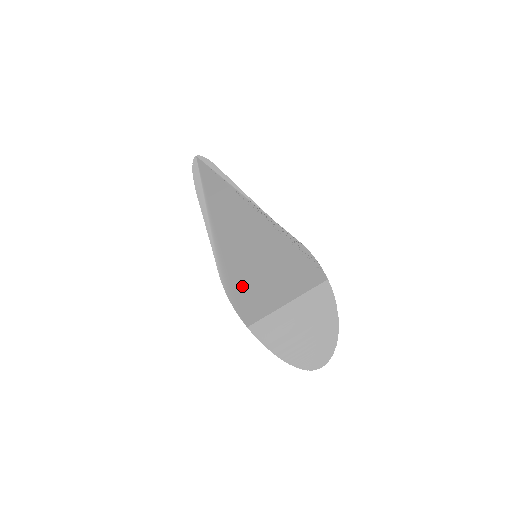
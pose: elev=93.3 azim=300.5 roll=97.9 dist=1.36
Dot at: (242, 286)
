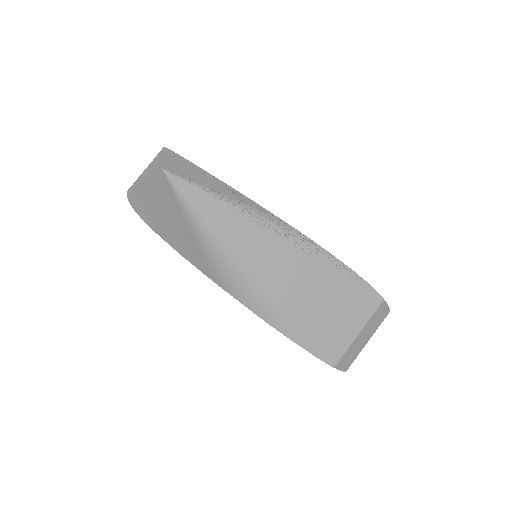
Dot at: (313, 333)
